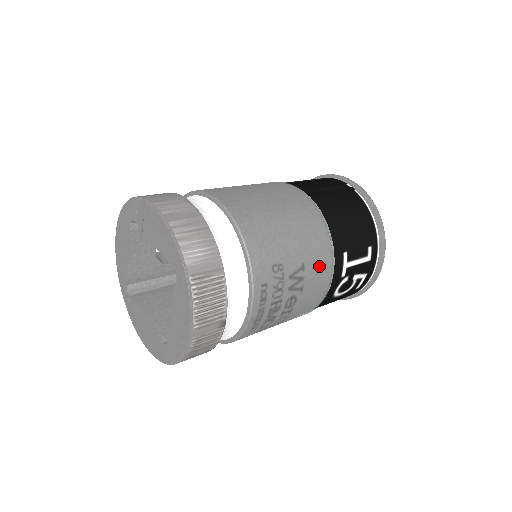
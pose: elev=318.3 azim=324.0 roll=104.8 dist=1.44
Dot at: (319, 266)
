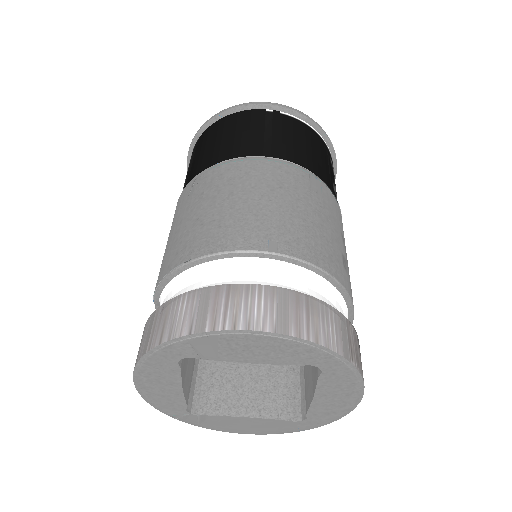
Dot at: (341, 222)
